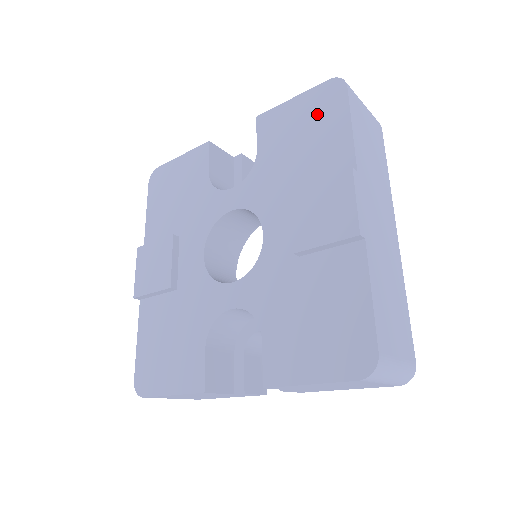
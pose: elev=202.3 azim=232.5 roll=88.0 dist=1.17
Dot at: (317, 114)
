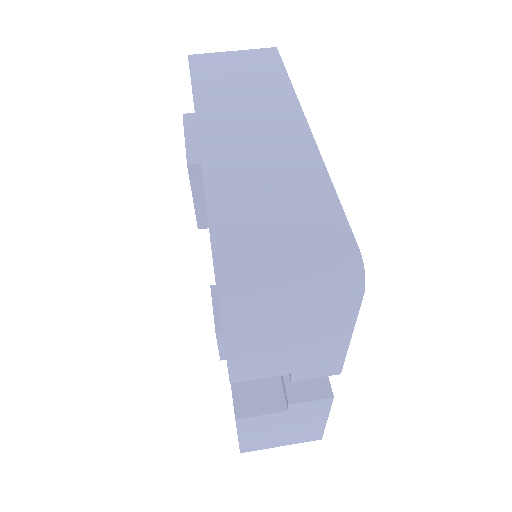
Dot at: occluded
